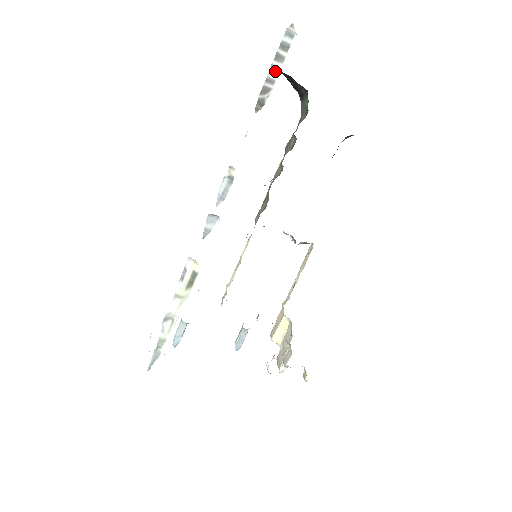
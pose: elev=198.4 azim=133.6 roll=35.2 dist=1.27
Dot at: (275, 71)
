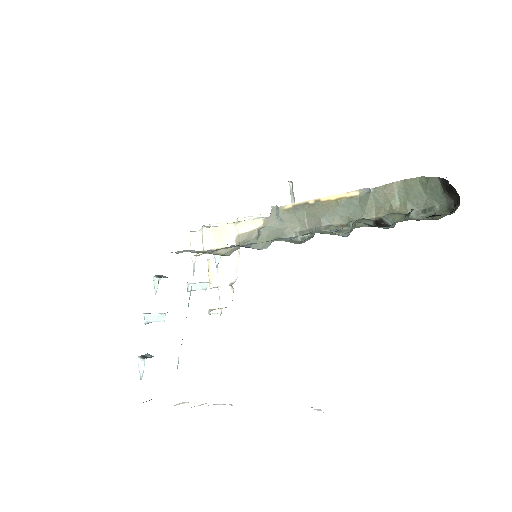
Dot at: occluded
